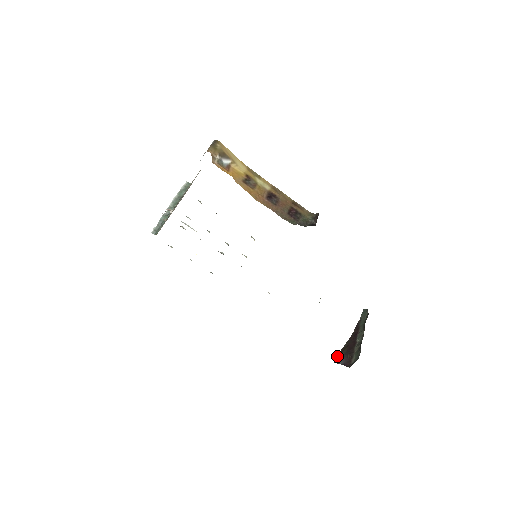
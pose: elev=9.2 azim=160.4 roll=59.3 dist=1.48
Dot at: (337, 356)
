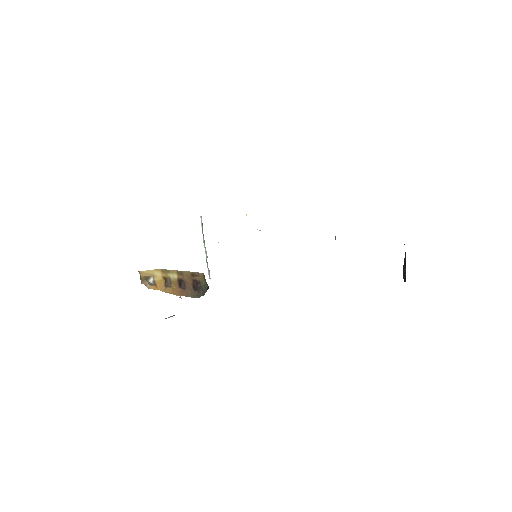
Dot at: occluded
